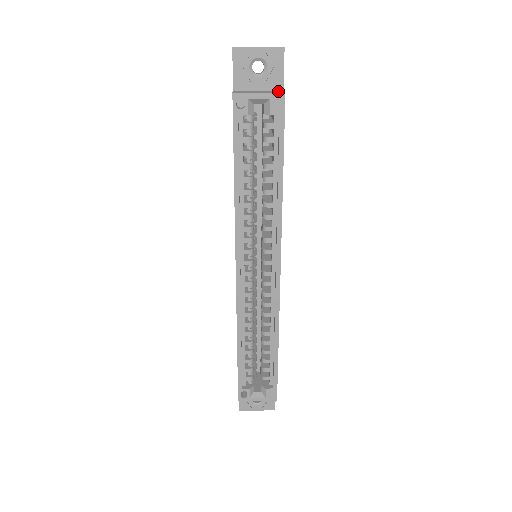
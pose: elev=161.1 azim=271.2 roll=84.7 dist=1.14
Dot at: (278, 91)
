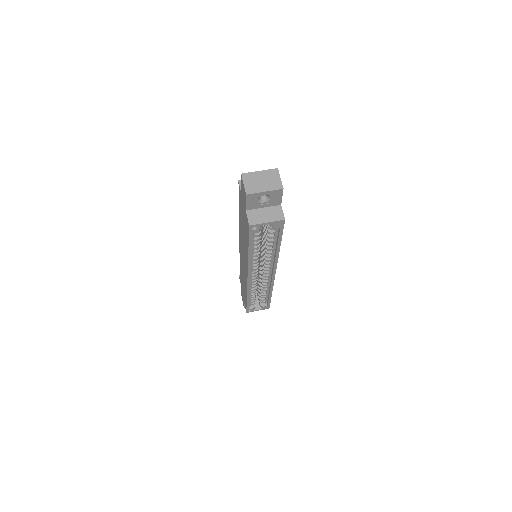
Dot at: (278, 211)
